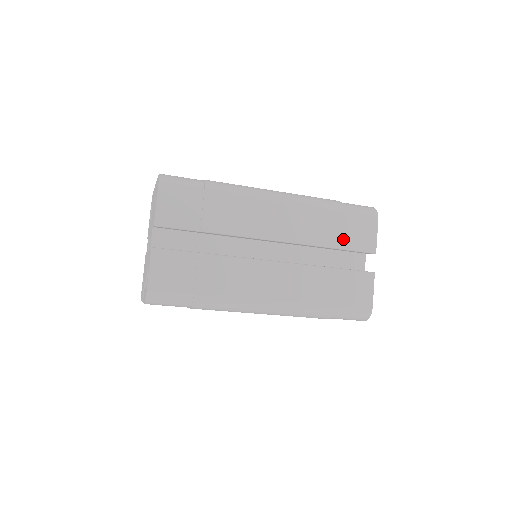
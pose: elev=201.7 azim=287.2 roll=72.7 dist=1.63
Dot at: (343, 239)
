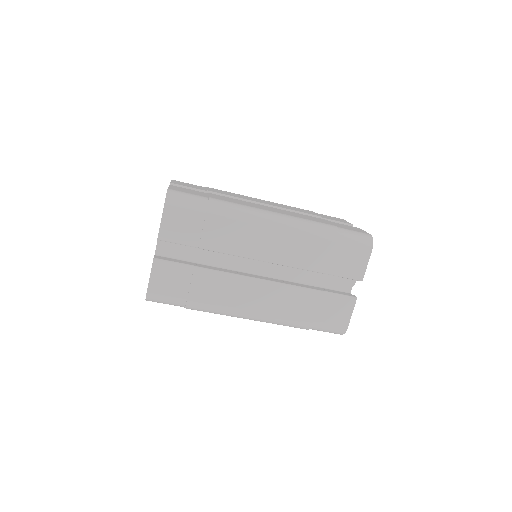
Dot at: occluded
